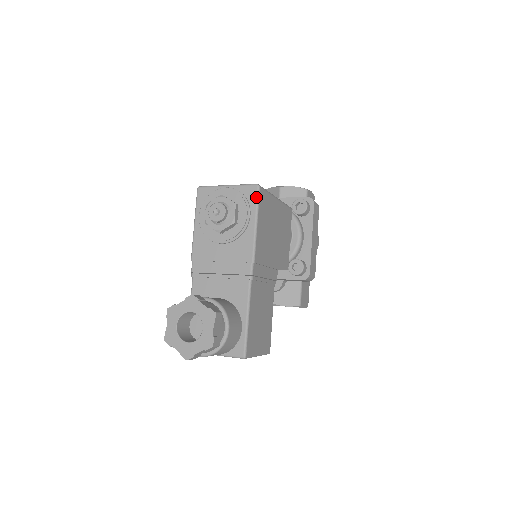
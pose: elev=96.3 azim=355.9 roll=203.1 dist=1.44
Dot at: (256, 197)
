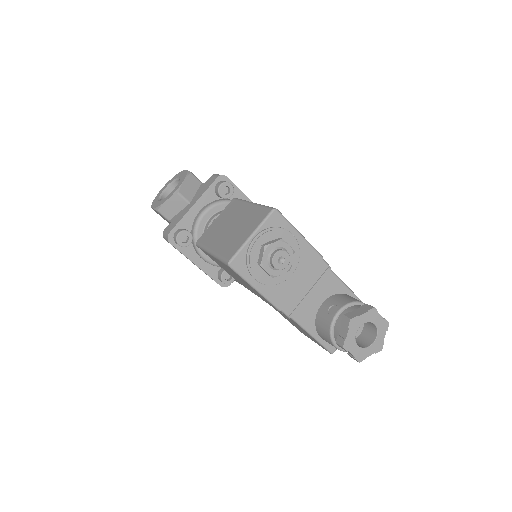
Dot at: (283, 218)
